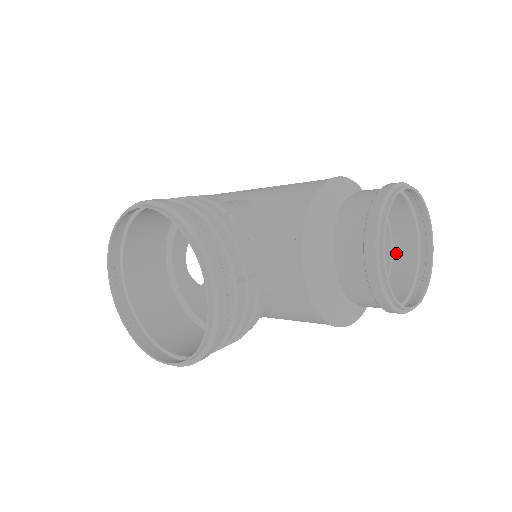
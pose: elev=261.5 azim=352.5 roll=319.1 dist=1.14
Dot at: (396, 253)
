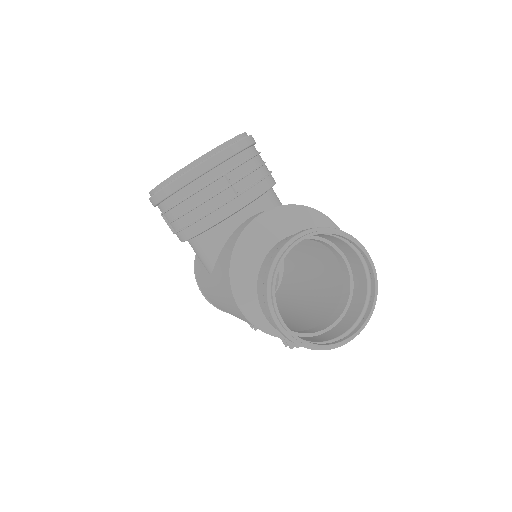
Dot at: (324, 334)
